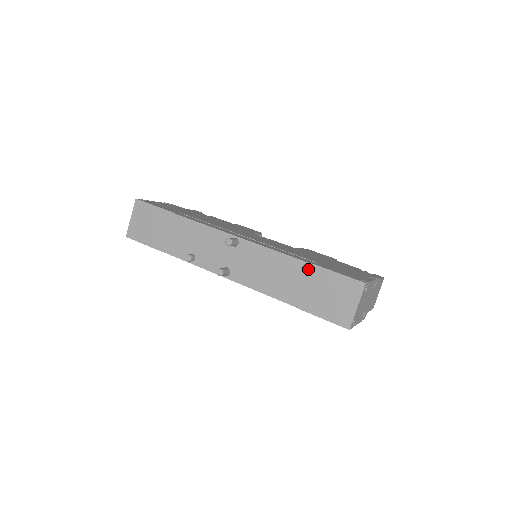
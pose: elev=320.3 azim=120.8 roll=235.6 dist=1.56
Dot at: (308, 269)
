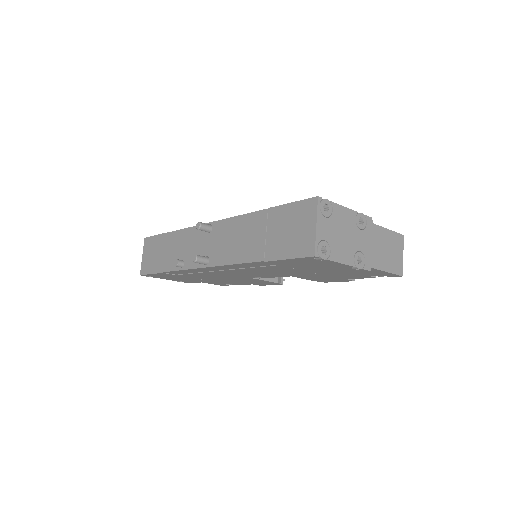
Dot at: (267, 215)
